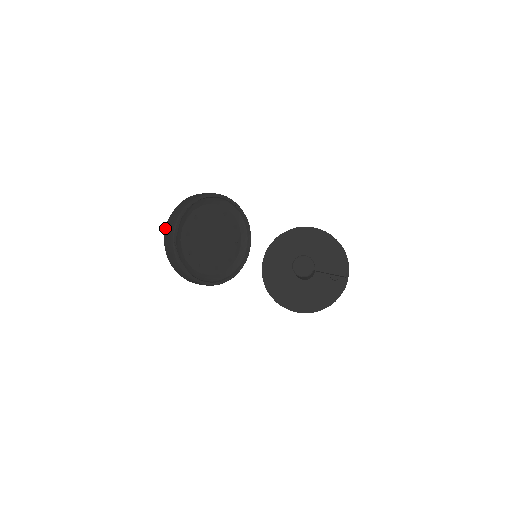
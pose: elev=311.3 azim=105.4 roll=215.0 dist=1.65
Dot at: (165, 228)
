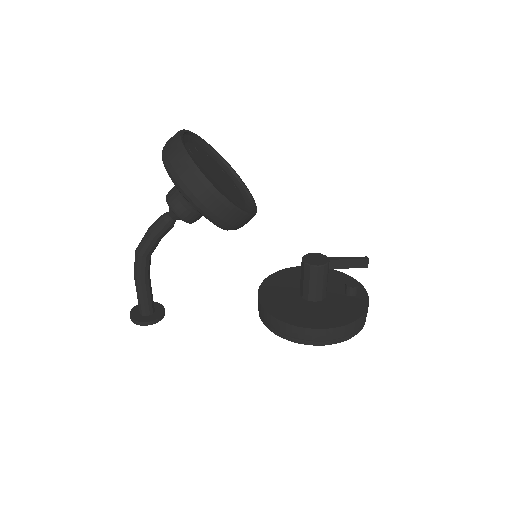
Dot at: occluded
